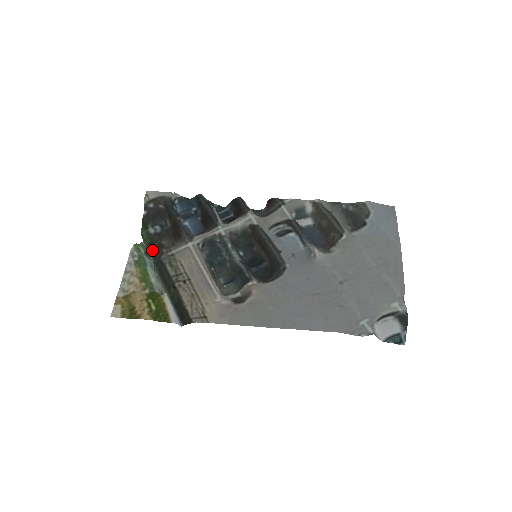
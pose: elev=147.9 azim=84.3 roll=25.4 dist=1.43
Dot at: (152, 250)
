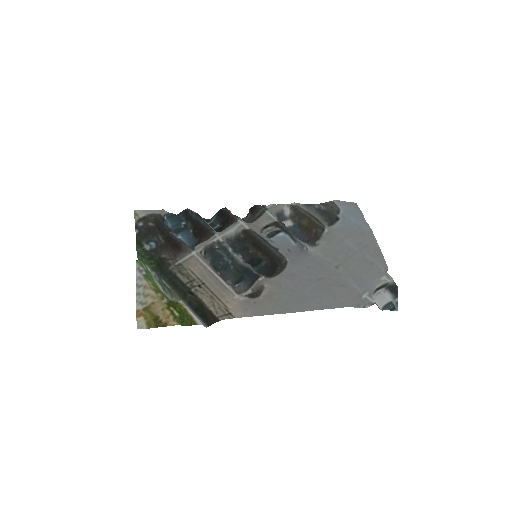
Dot at: (154, 264)
